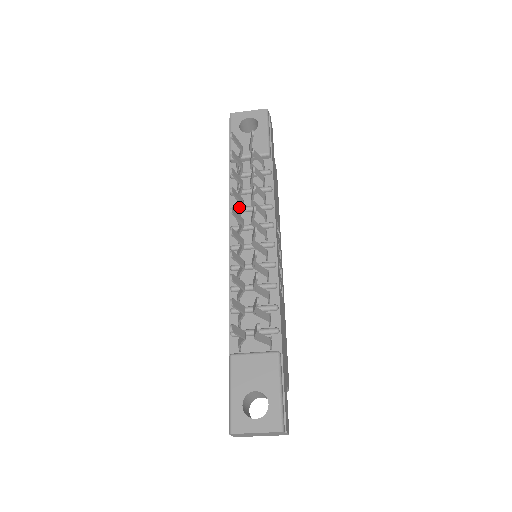
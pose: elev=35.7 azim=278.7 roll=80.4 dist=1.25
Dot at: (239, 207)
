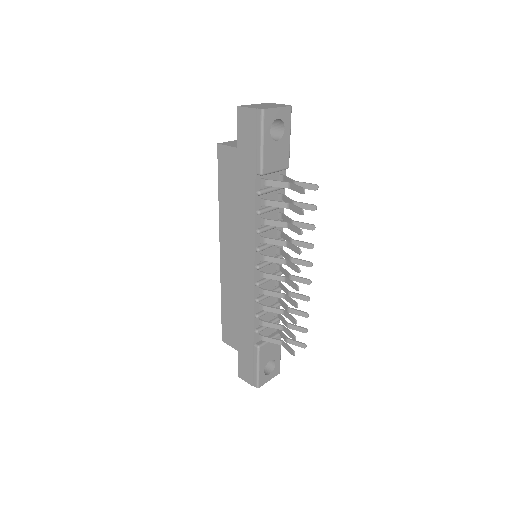
Dot at: (276, 240)
